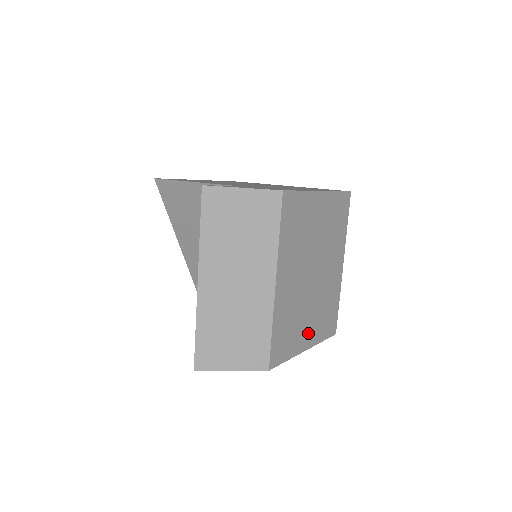
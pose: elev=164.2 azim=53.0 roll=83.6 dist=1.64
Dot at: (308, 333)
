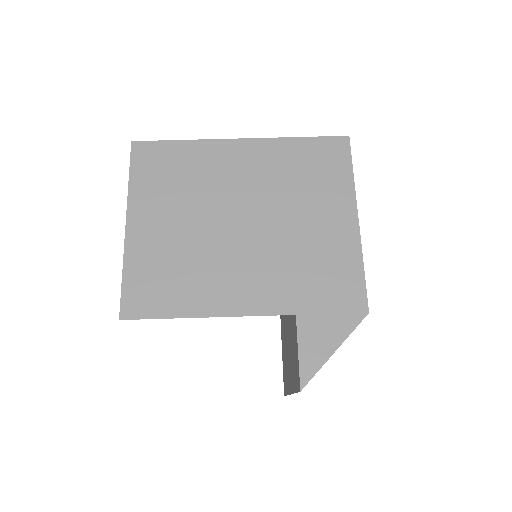
Dot at: occluded
